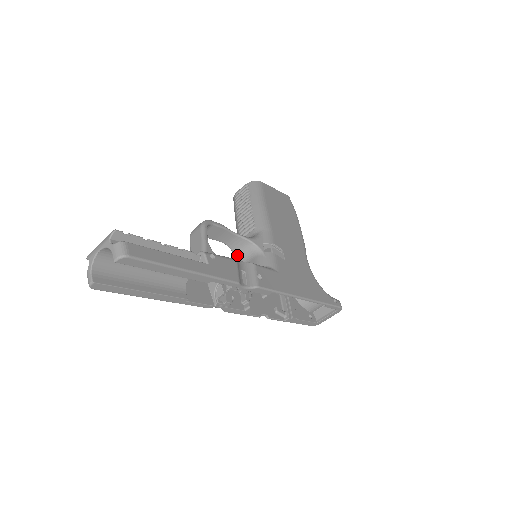
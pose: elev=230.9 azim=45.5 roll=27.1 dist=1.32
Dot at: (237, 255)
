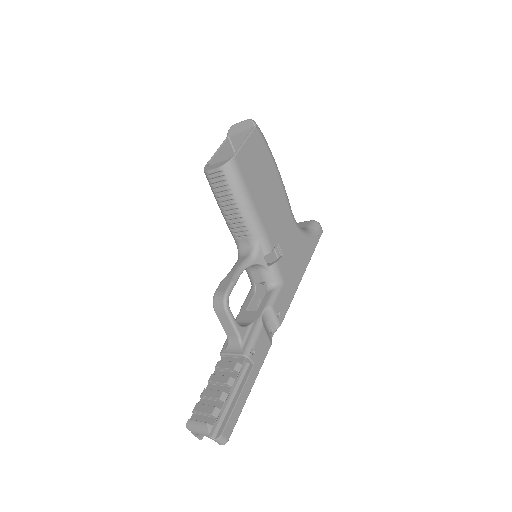
Dot at: occluded
